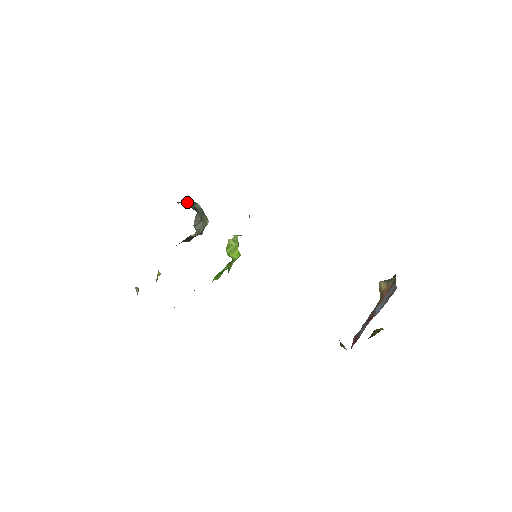
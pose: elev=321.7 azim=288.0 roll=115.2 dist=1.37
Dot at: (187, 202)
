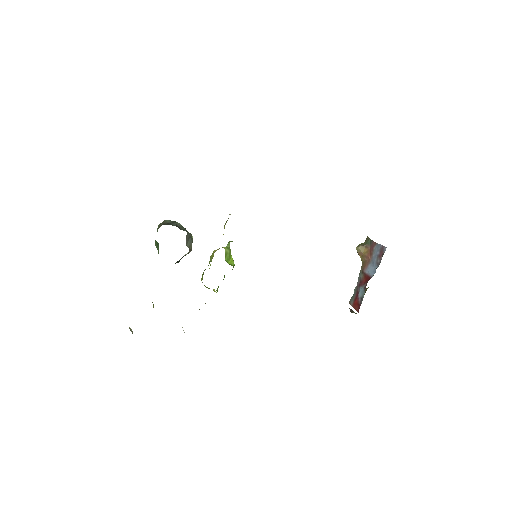
Dot at: (167, 223)
